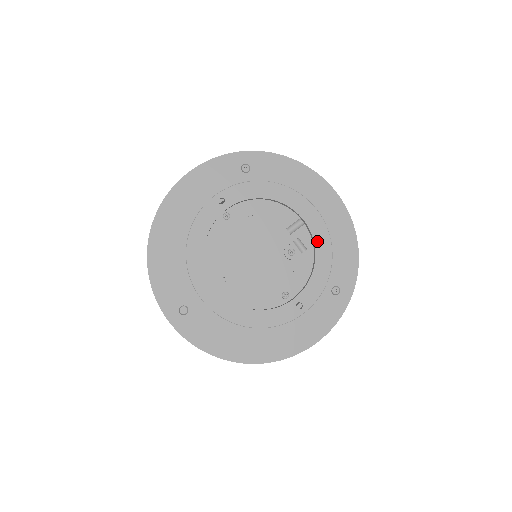
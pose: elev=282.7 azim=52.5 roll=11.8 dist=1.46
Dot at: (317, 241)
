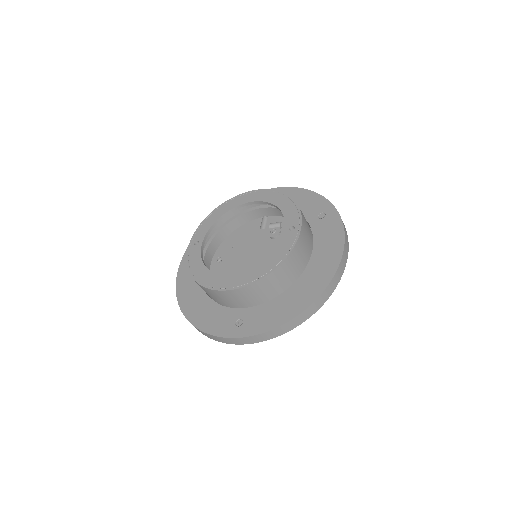
Dot at: (267, 200)
